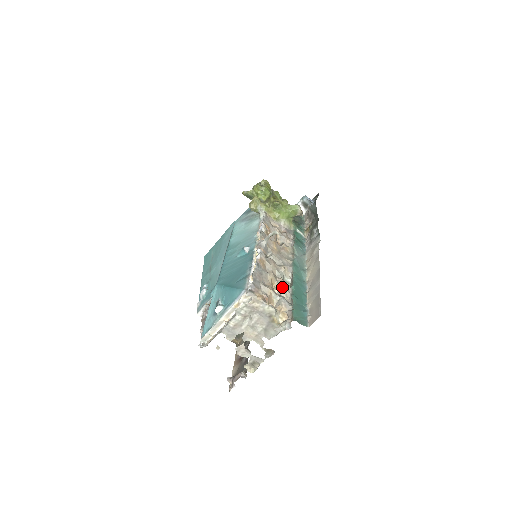
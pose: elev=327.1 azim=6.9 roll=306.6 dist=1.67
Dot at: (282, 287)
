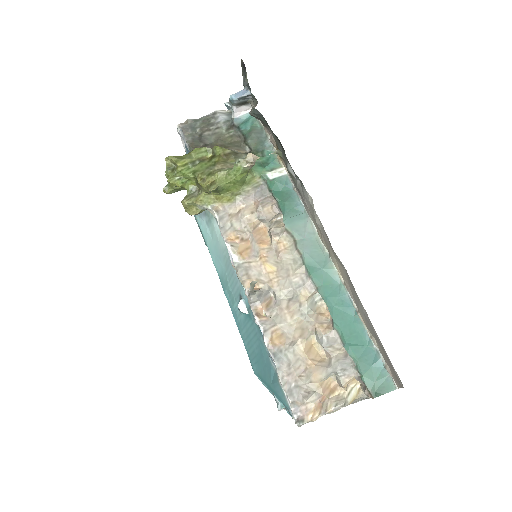
Dot at: (324, 347)
